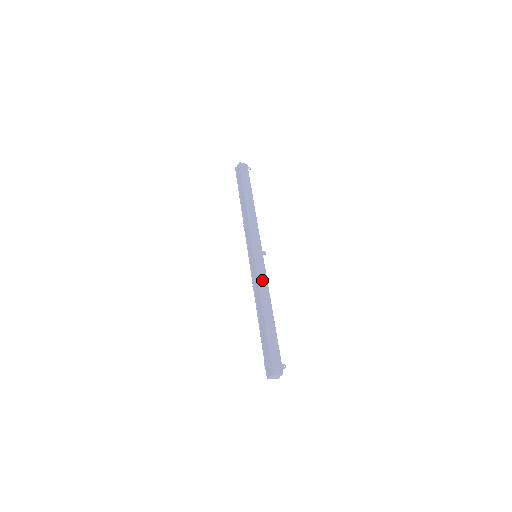
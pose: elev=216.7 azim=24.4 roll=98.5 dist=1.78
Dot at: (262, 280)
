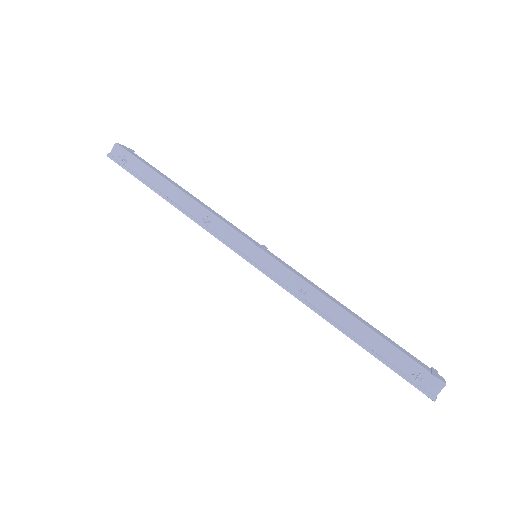
Dot at: (304, 278)
